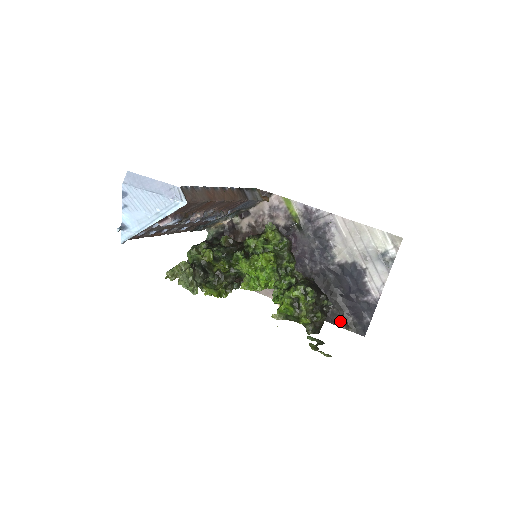
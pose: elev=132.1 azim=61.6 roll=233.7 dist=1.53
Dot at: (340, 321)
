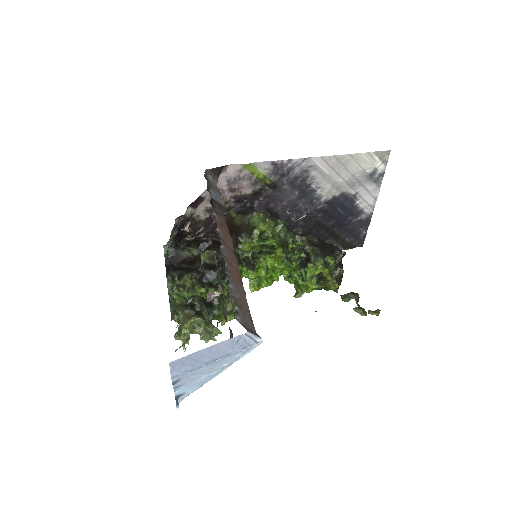
Dot at: (338, 247)
